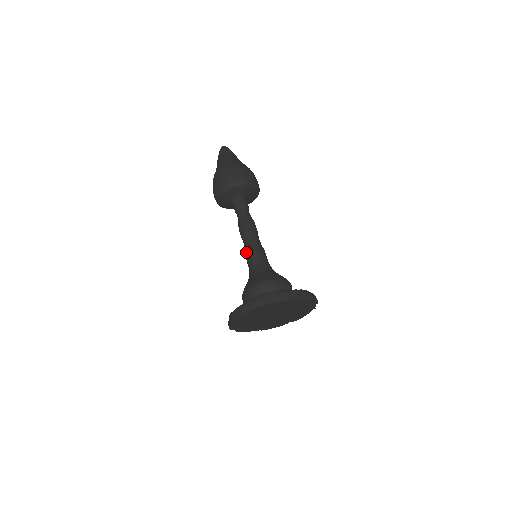
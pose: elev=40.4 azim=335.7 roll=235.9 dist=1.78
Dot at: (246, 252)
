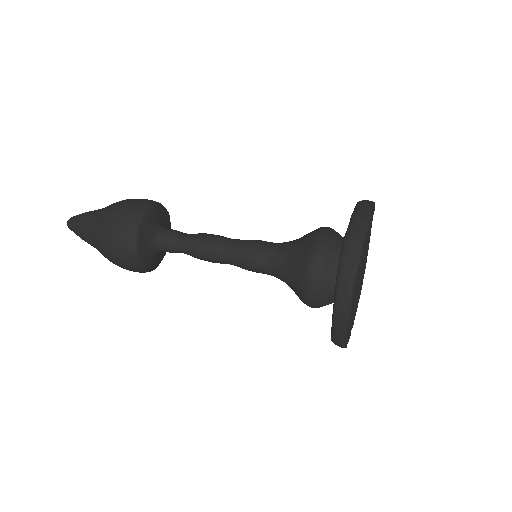
Dot at: (243, 262)
